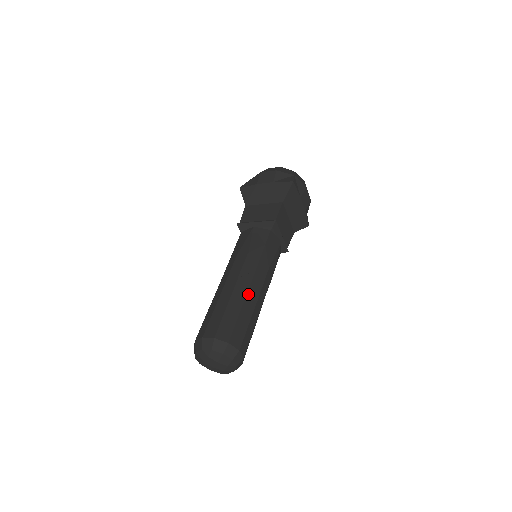
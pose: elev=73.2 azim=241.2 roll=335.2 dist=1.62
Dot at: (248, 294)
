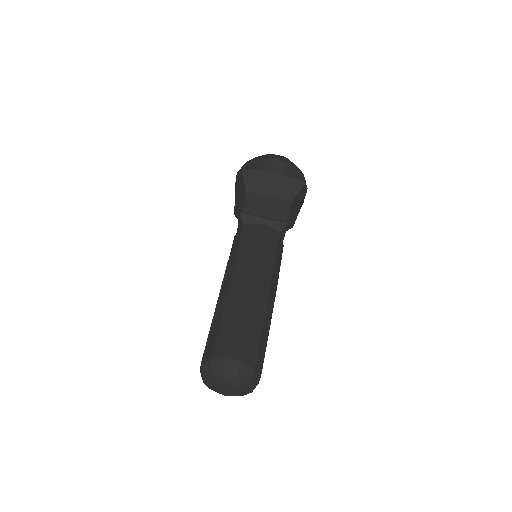
Dot at: (267, 309)
